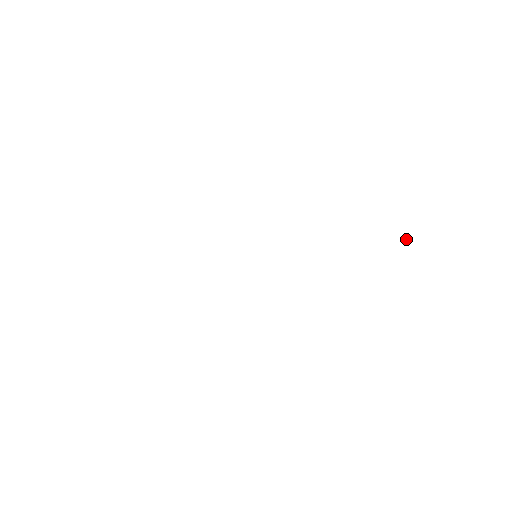
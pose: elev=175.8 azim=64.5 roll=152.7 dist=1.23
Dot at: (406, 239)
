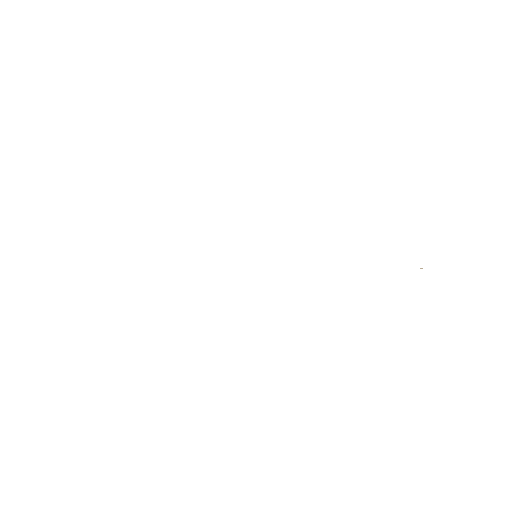
Dot at: occluded
